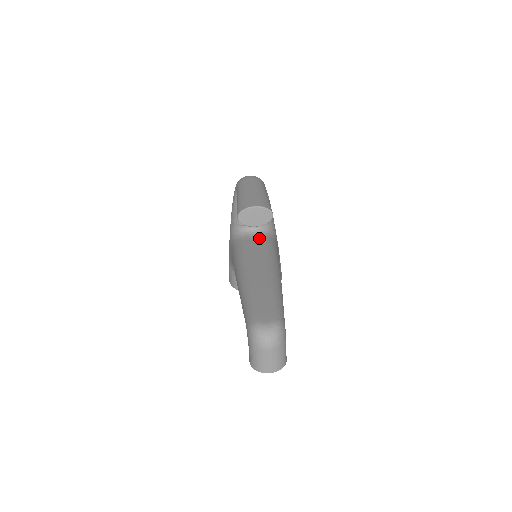
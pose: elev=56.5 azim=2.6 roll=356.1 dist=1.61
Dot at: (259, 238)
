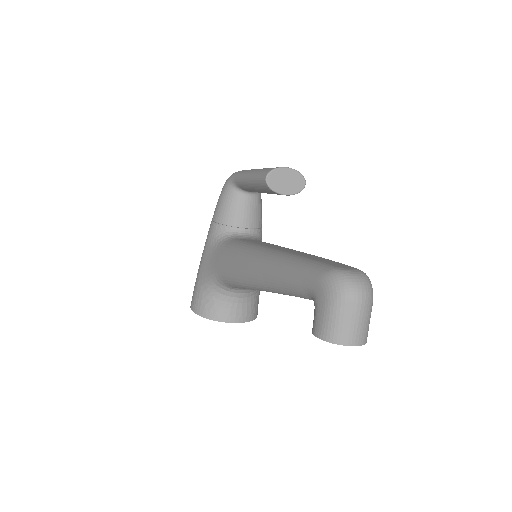
Dot at: (255, 240)
